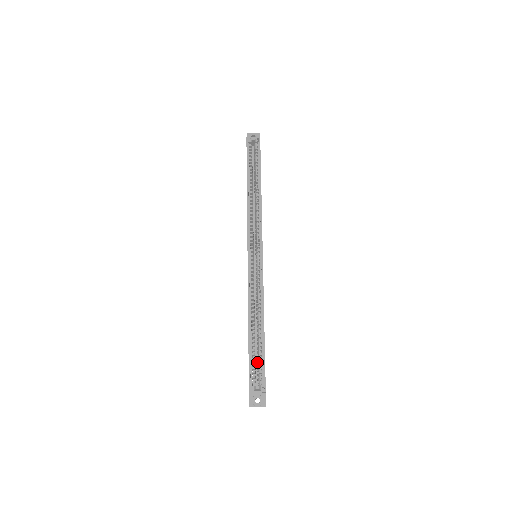
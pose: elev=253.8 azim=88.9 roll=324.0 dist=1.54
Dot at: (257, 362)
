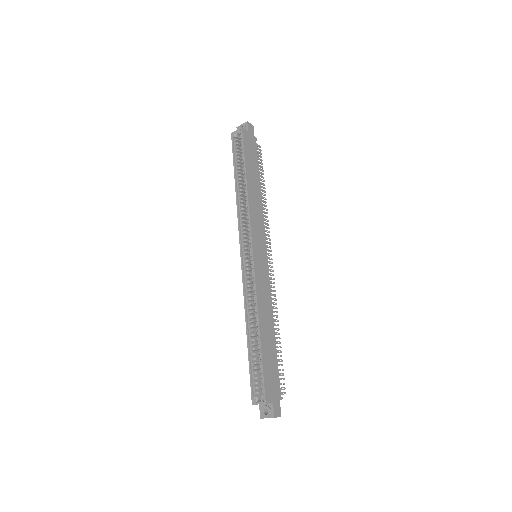
Dot at: (260, 371)
